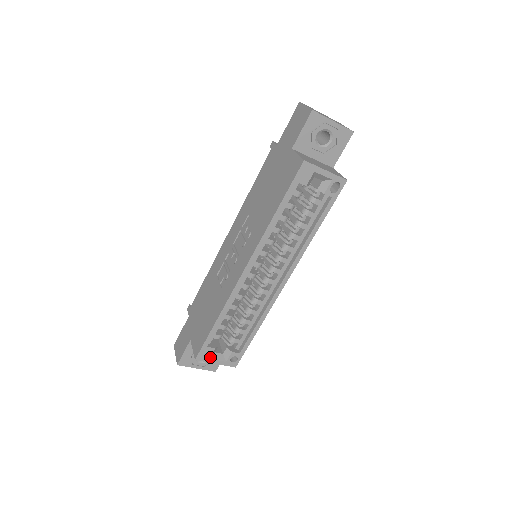
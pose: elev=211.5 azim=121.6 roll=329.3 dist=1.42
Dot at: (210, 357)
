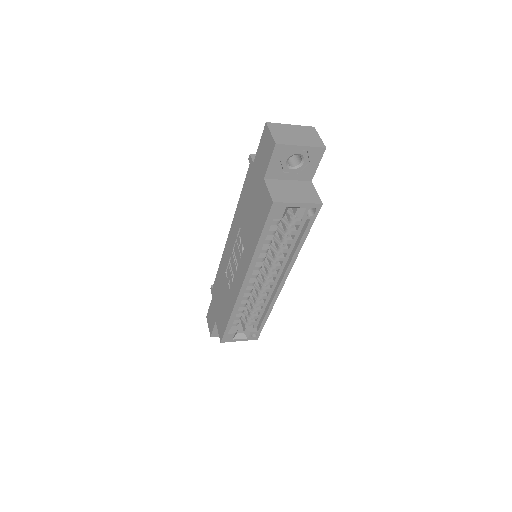
Dot at: (233, 338)
